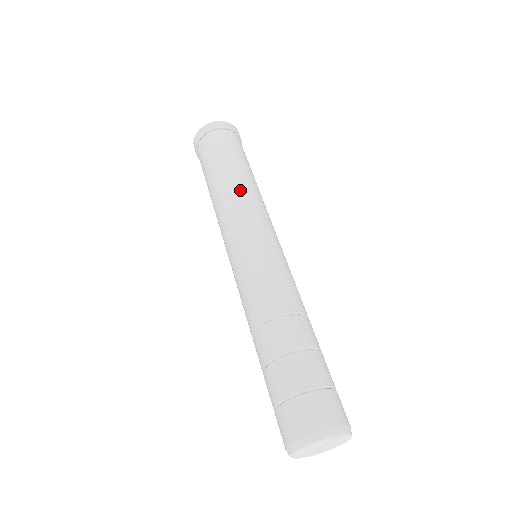
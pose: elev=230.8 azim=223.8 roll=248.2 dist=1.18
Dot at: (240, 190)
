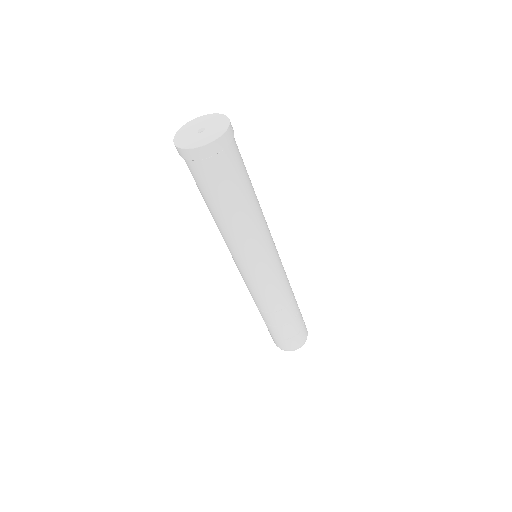
Dot at: (255, 225)
